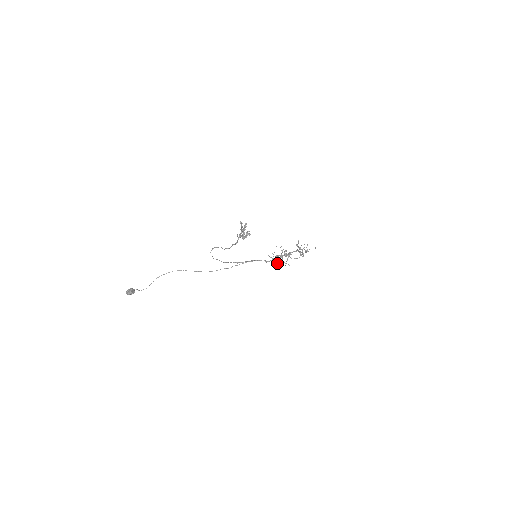
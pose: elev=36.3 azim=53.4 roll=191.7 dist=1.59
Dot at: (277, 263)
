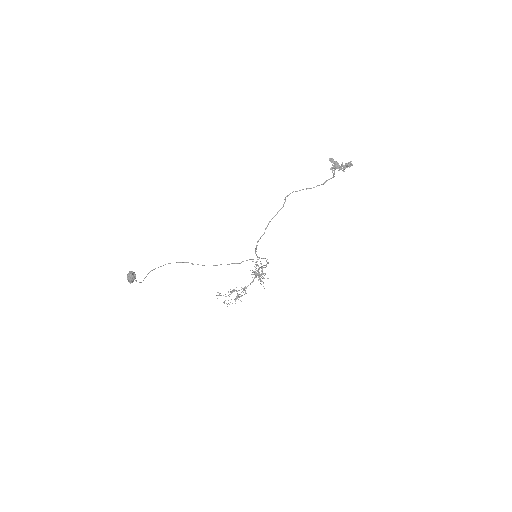
Dot at: (265, 273)
